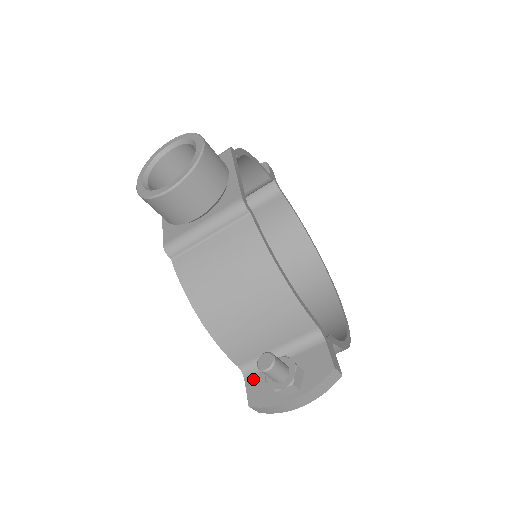
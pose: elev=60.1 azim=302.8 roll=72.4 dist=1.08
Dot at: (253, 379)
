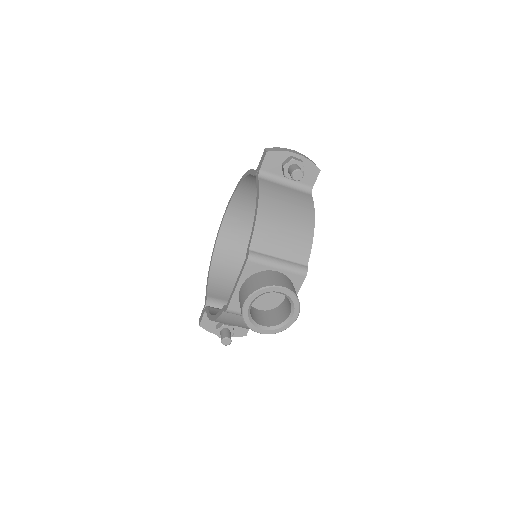
Dot at: occluded
